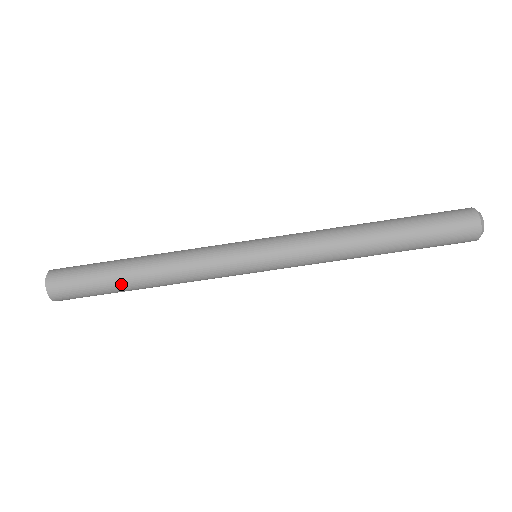
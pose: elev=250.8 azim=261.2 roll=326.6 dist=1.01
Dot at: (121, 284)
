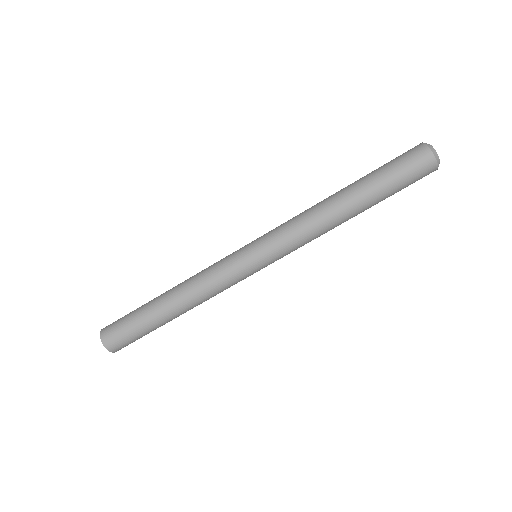
Dot at: (157, 319)
